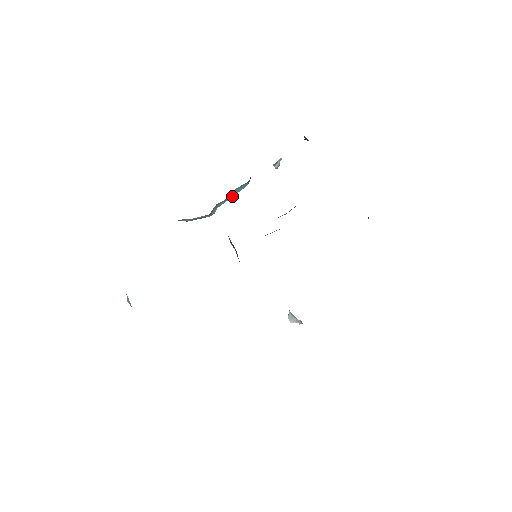
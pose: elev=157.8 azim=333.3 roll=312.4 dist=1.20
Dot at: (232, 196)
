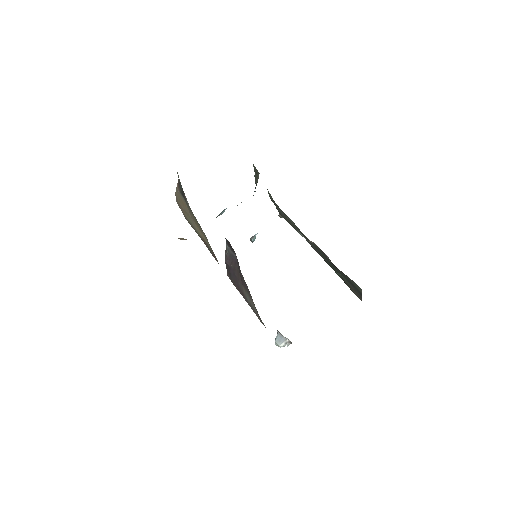
Dot at: occluded
